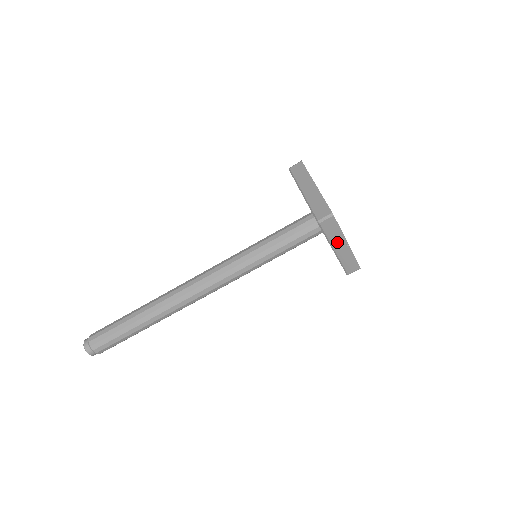
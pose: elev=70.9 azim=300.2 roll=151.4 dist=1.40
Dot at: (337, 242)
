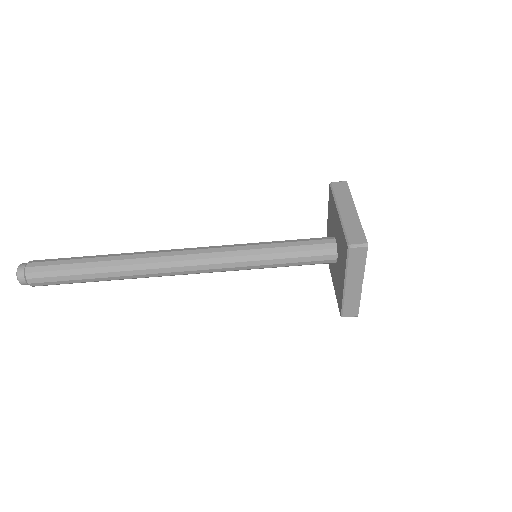
Dot at: (353, 277)
